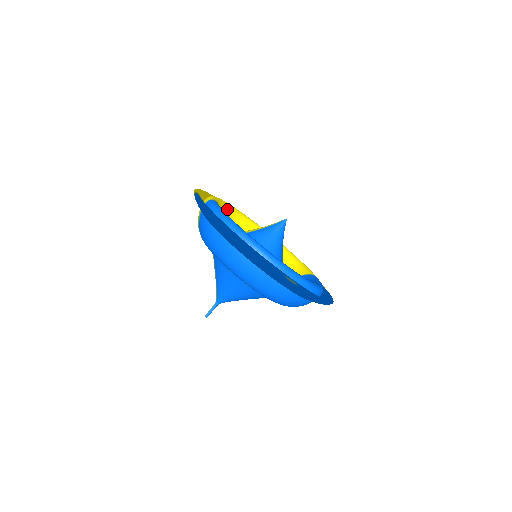
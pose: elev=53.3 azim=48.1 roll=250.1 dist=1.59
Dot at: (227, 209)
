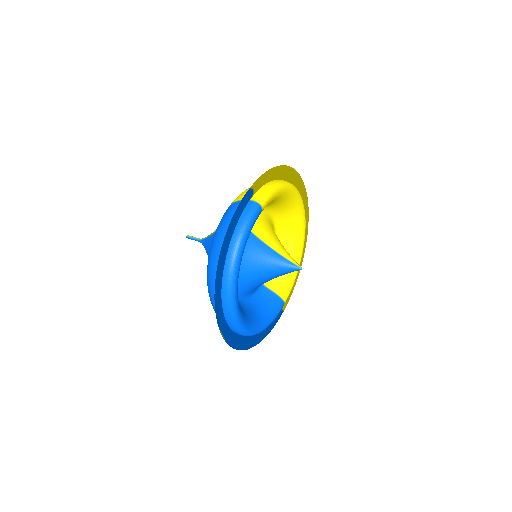
Dot at: (284, 197)
